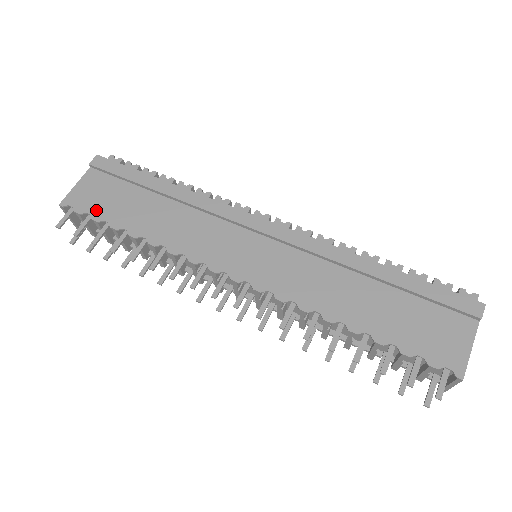
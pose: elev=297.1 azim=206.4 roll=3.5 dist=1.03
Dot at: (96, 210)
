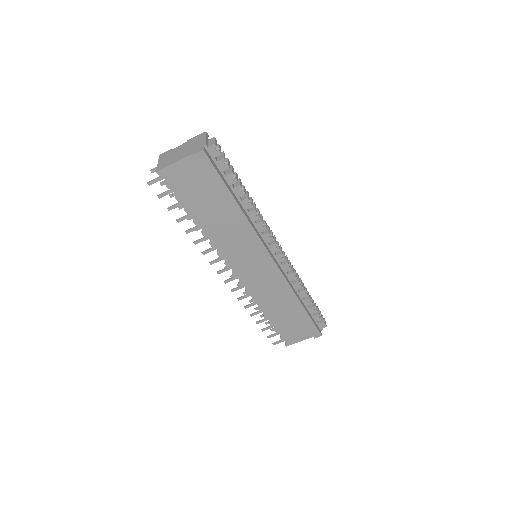
Dot at: (181, 192)
